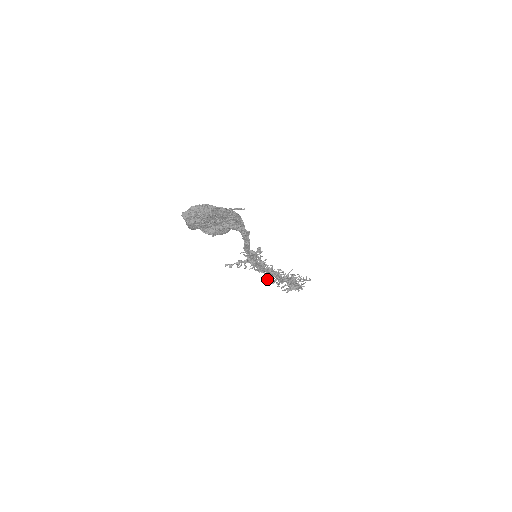
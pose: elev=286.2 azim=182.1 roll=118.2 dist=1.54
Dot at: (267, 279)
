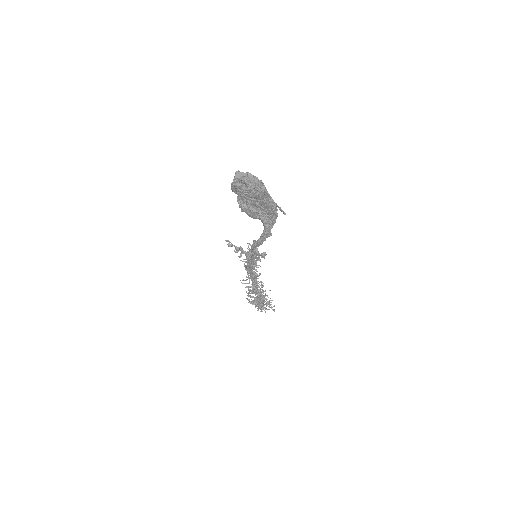
Dot at: (245, 280)
